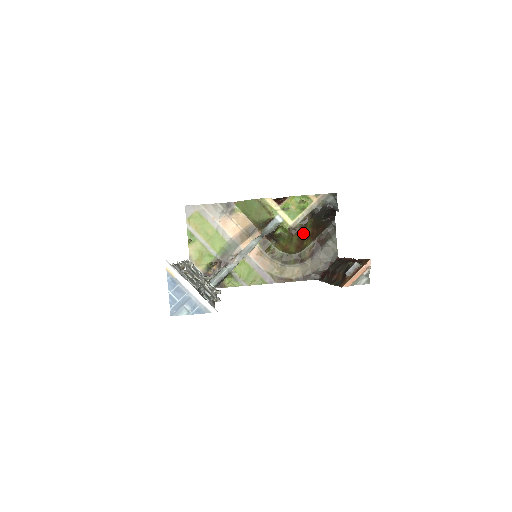
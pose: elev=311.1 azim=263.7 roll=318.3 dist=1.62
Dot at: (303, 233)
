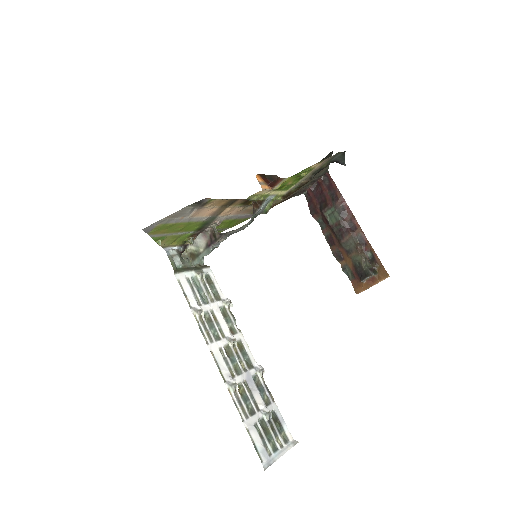
Dot at: occluded
